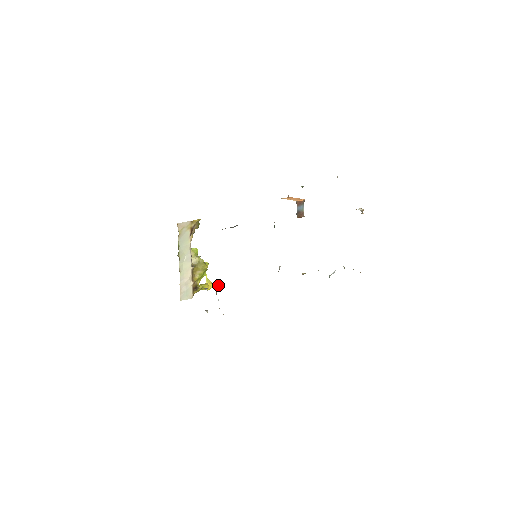
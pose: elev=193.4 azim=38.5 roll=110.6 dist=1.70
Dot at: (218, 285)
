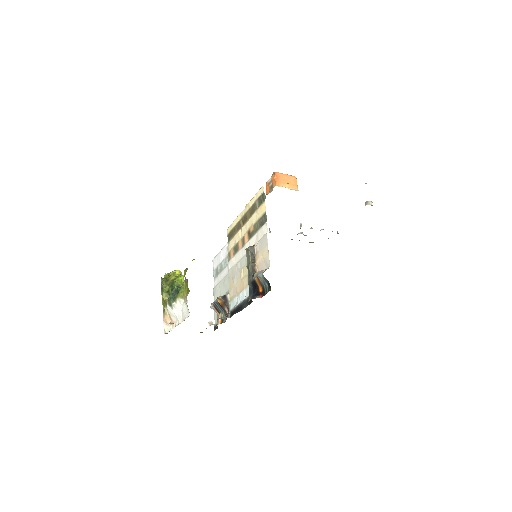
Dot at: (222, 299)
